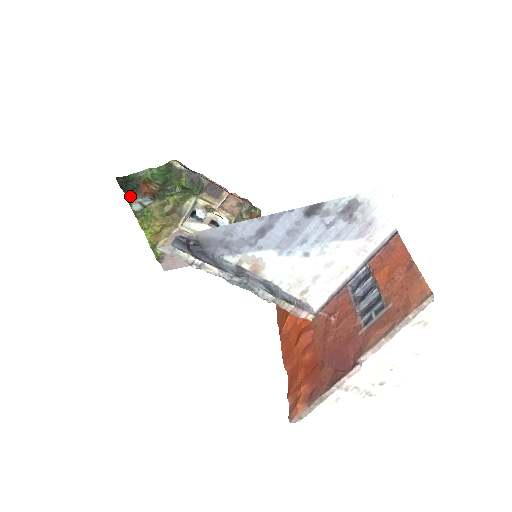
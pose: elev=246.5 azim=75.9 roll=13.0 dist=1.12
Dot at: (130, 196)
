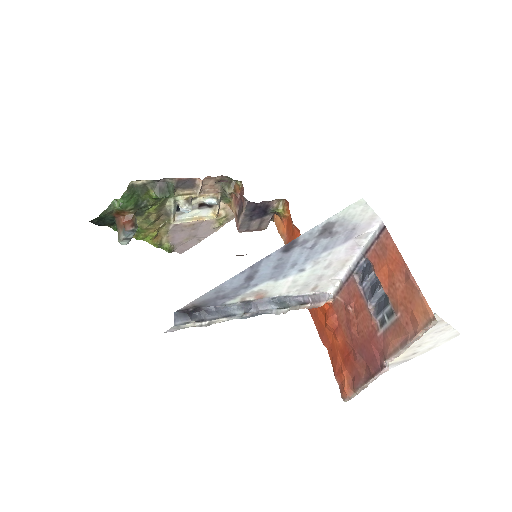
Dot at: (112, 225)
